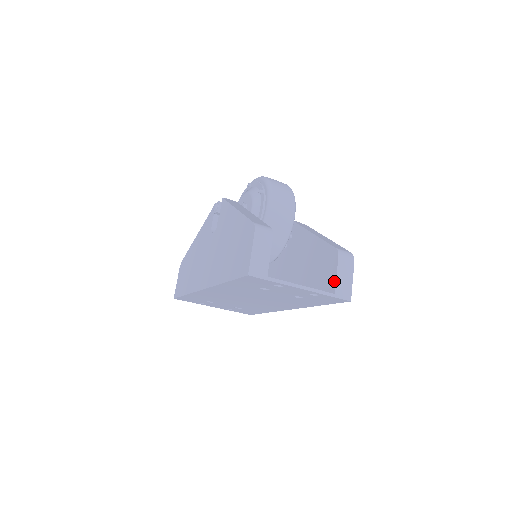
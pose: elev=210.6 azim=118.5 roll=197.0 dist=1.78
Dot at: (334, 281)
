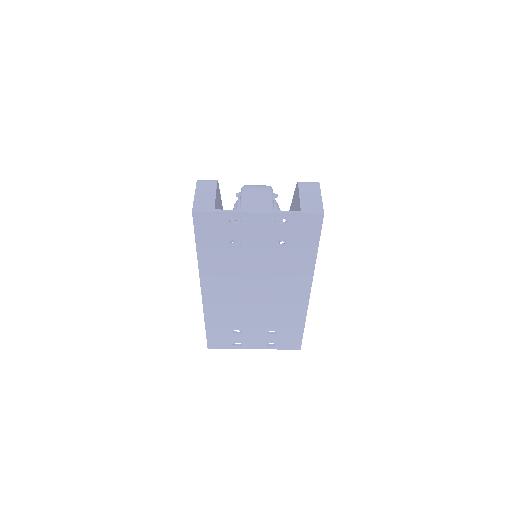
Dot at: (299, 203)
